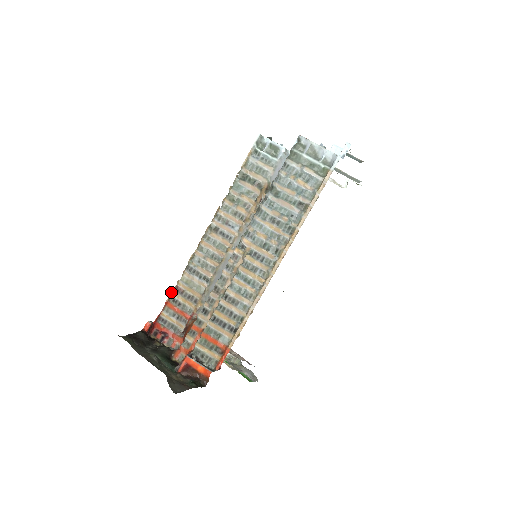
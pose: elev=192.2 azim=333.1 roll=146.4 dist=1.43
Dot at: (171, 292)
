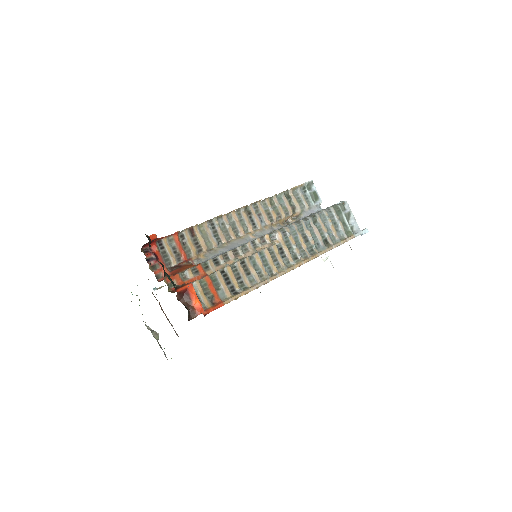
Dot at: (186, 228)
